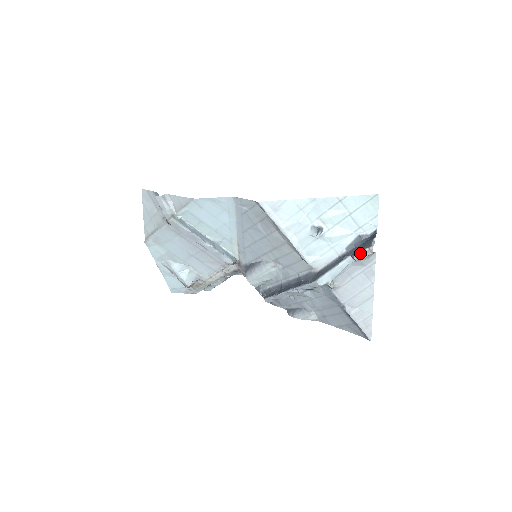
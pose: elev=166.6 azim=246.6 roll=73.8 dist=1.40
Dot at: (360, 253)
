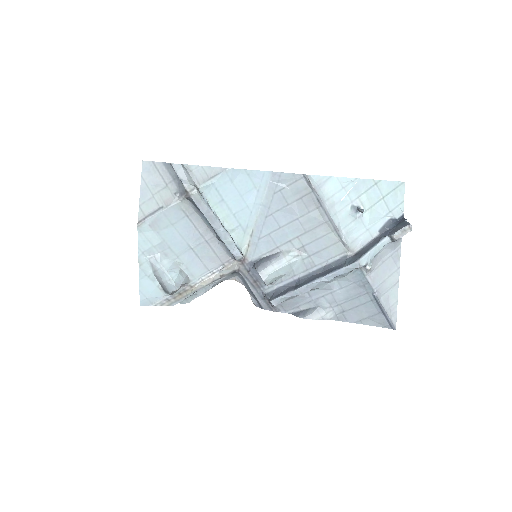
Dot at: (400, 231)
